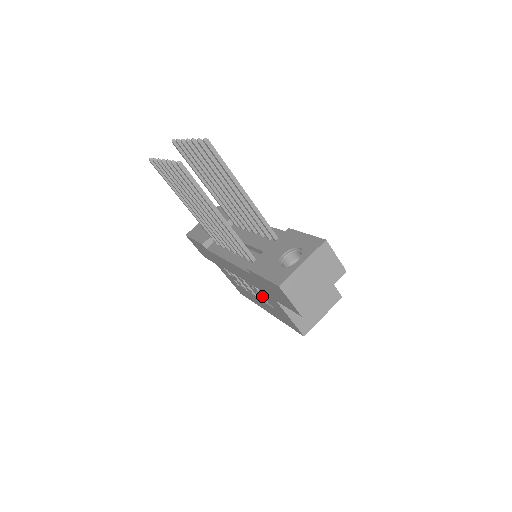
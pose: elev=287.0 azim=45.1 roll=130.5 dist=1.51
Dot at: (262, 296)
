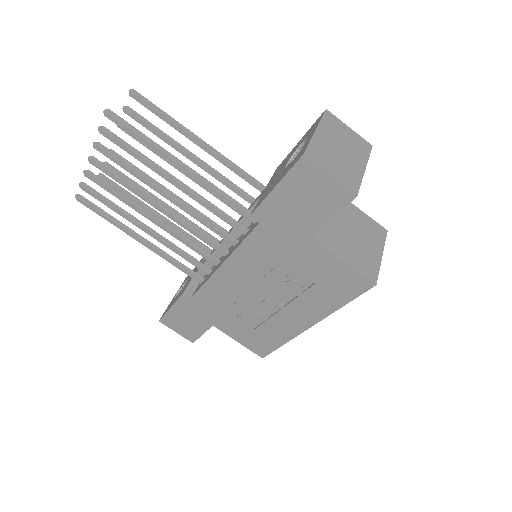
Dot at: (290, 280)
